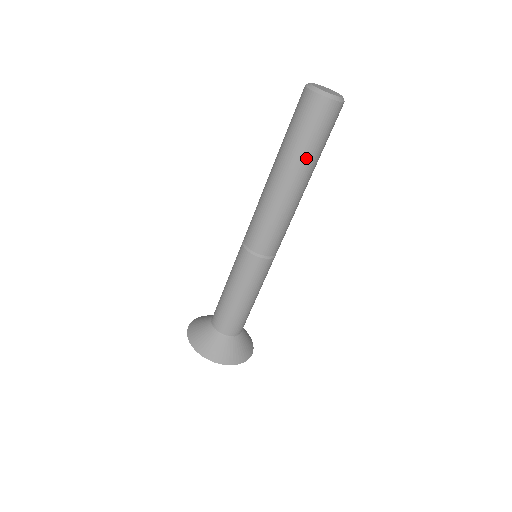
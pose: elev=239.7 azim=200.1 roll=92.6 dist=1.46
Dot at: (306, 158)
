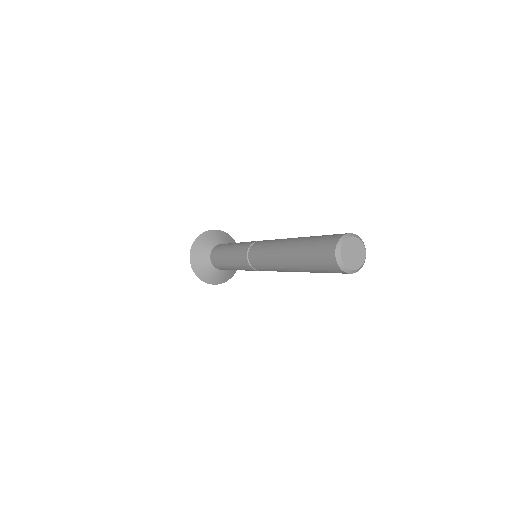
Dot at: (314, 272)
